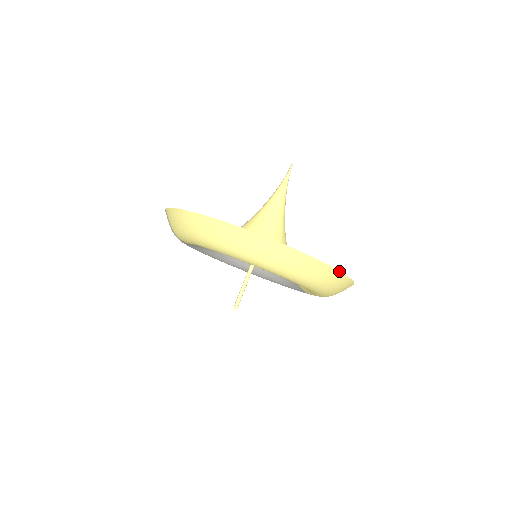
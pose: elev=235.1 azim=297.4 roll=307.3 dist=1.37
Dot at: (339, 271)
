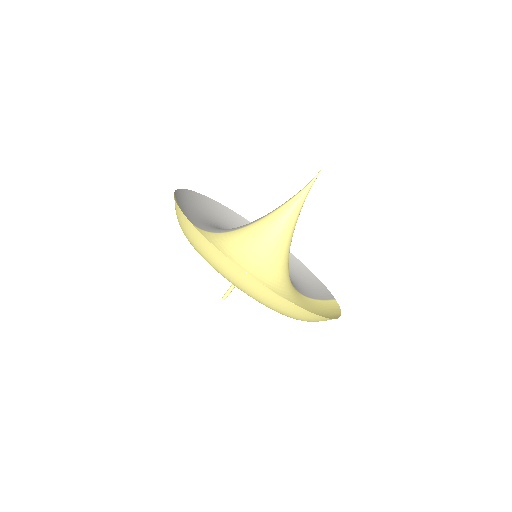
Dot at: (321, 316)
